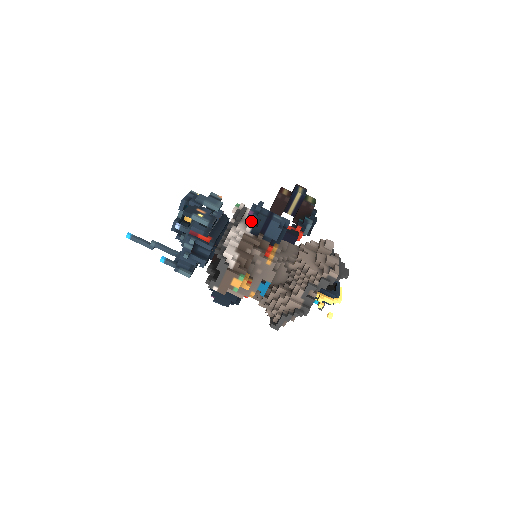
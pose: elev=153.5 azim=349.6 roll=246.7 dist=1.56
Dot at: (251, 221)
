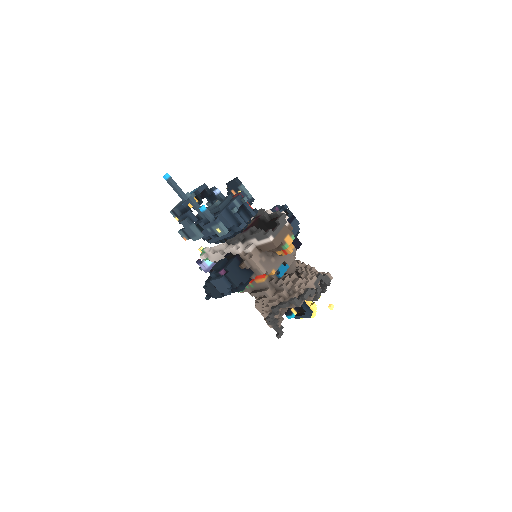
Dot at: occluded
